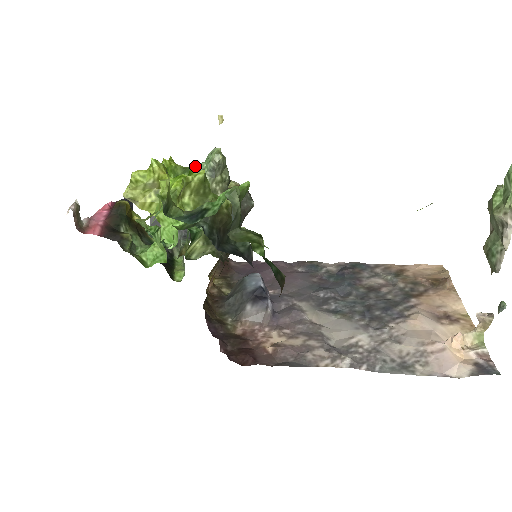
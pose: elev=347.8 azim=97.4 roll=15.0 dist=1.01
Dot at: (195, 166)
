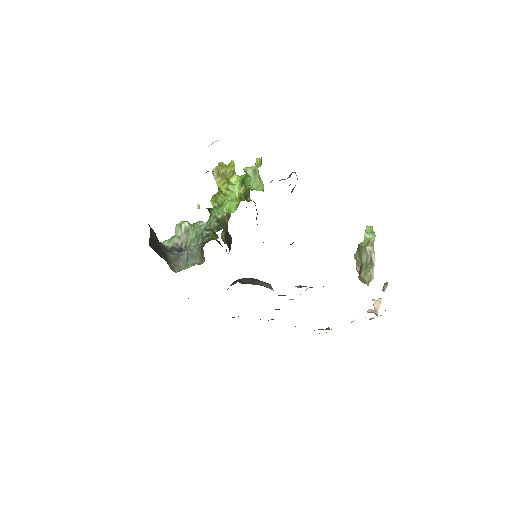
Dot at: occluded
